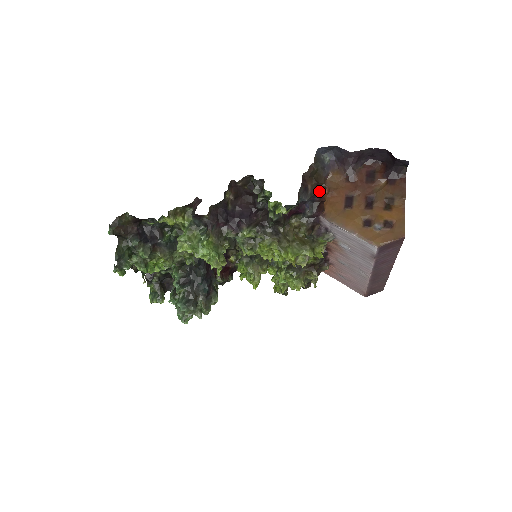
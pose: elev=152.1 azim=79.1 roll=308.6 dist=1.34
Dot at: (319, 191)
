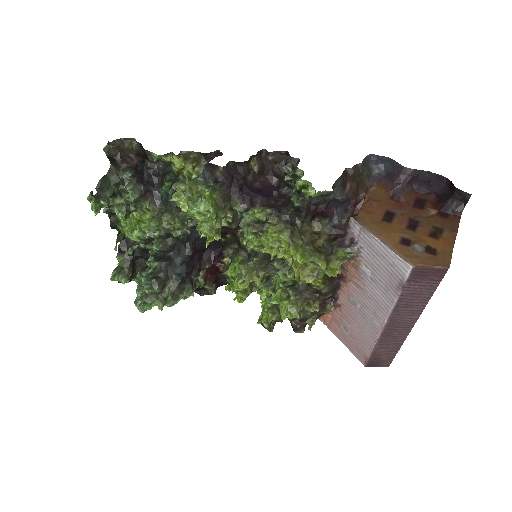
Dot at: (356, 198)
